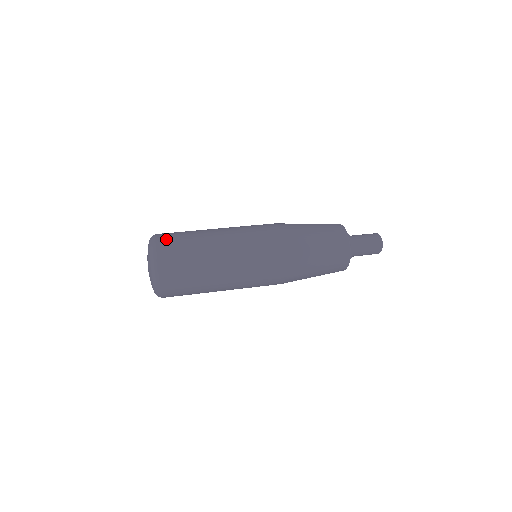
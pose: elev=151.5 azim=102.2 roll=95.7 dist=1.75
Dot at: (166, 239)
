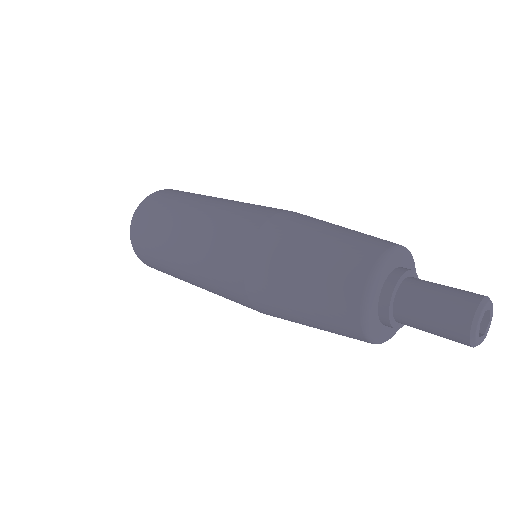
Dot at: occluded
